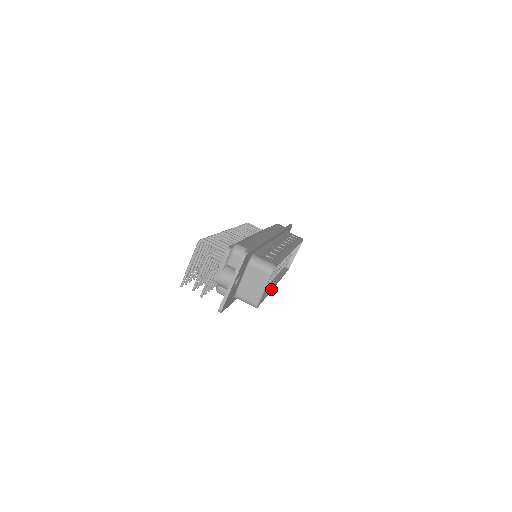
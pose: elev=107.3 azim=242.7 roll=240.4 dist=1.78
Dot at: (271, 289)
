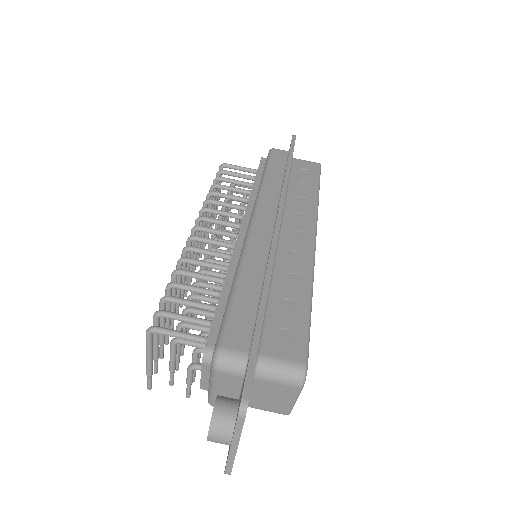
Dot at: occluded
